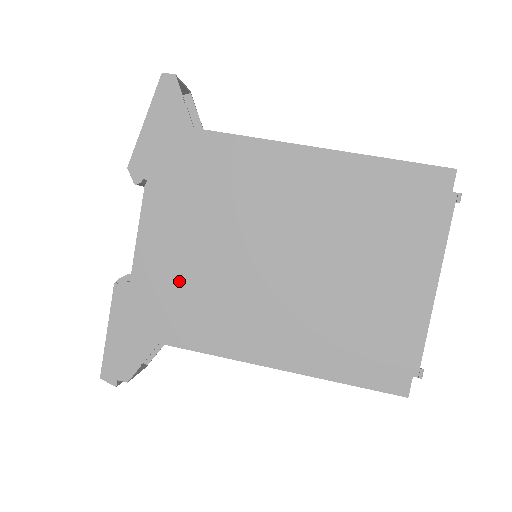
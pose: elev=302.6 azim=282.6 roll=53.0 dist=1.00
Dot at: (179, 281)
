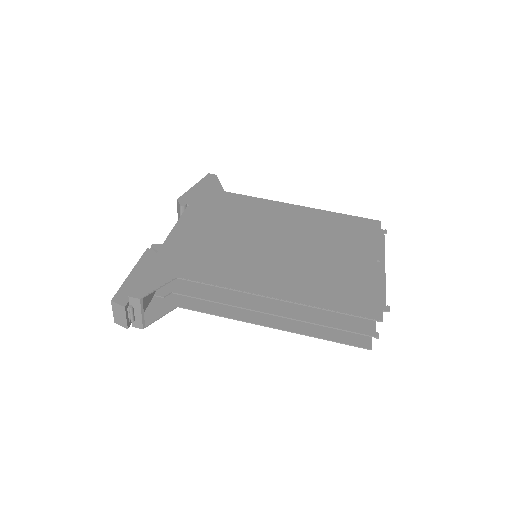
Dot at: (202, 247)
